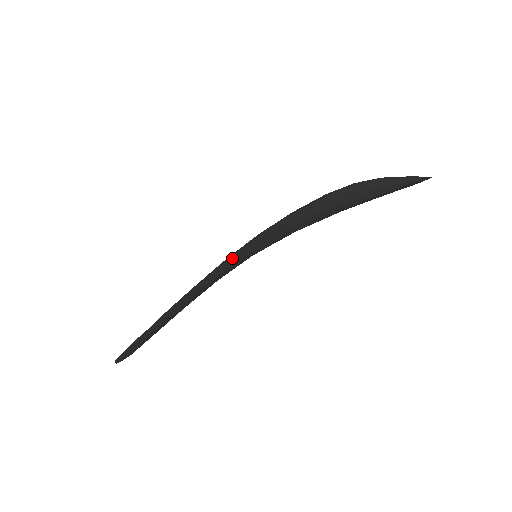
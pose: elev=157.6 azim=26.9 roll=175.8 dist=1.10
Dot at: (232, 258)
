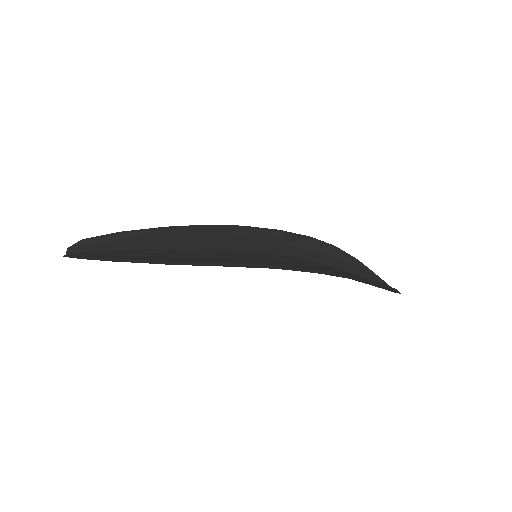
Dot at: (220, 233)
